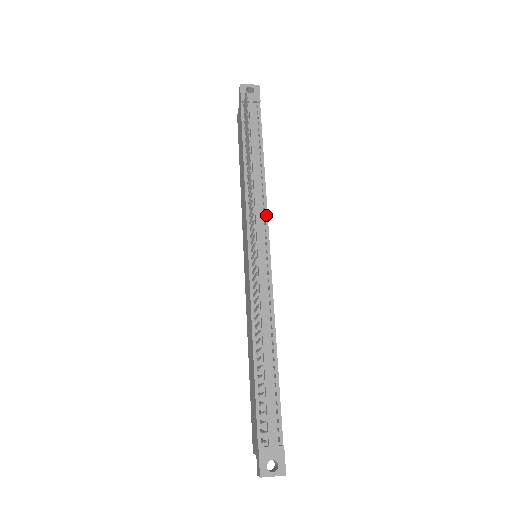
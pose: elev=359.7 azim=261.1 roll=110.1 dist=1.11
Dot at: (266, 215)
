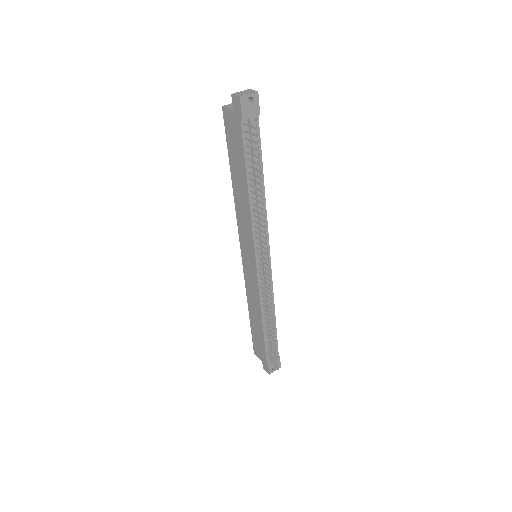
Dot at: (267, 230)
